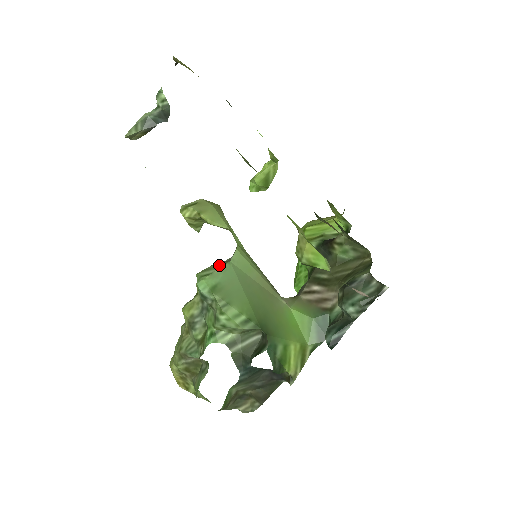
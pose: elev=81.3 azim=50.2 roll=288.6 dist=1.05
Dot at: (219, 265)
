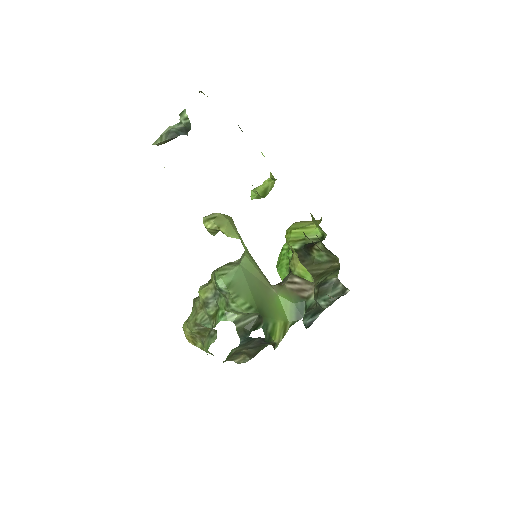
Dot at: (232, 267)
